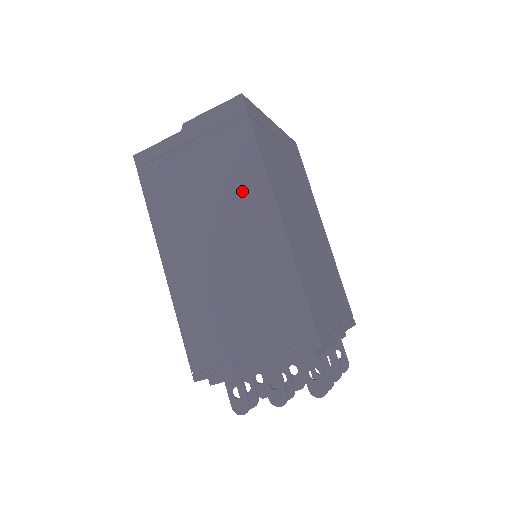
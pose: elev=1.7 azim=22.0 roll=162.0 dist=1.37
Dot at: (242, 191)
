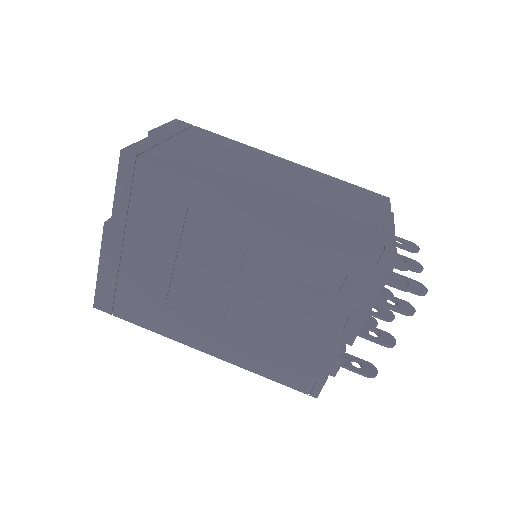
Dot at: (244, 153)
